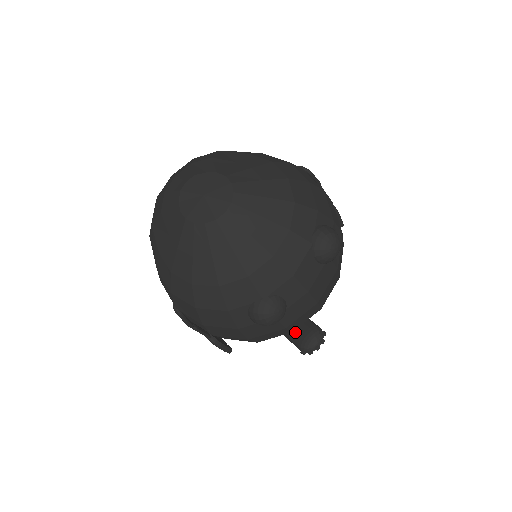
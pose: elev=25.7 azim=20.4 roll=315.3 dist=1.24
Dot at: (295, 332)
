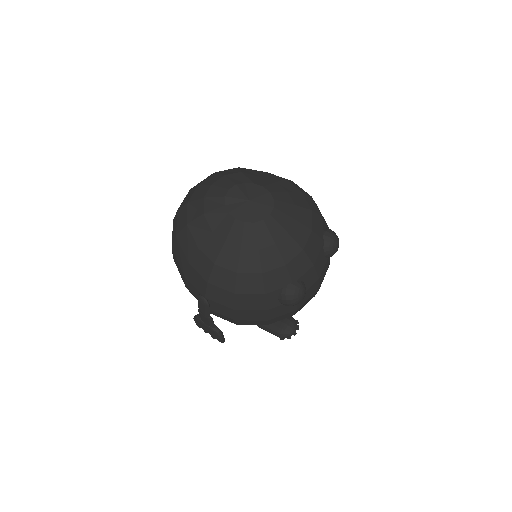
Dot at: occluded
